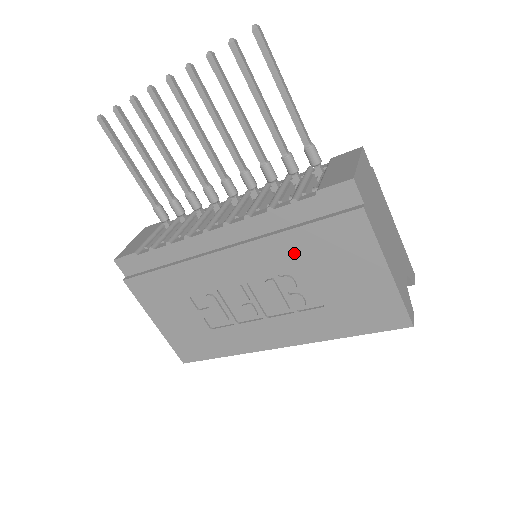
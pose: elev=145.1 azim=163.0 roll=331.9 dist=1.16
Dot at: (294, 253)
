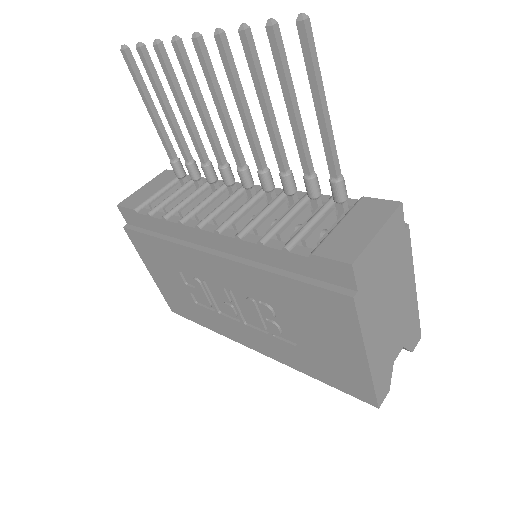
Dot at: (276, 293)
